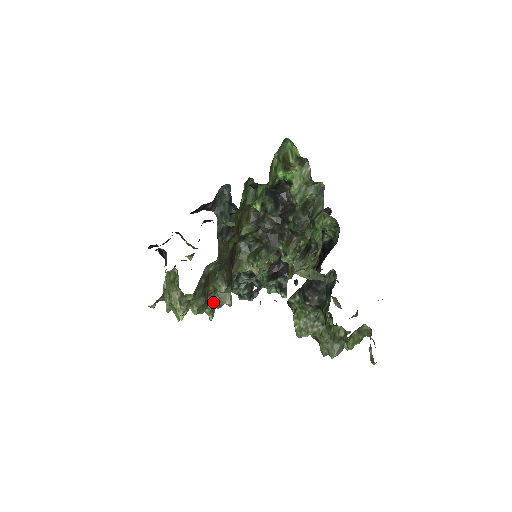
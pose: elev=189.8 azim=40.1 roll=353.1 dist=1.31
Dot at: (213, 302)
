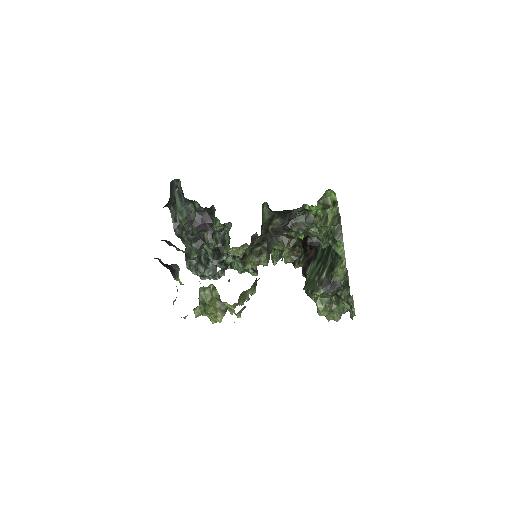
Dot at: (241, 302)
